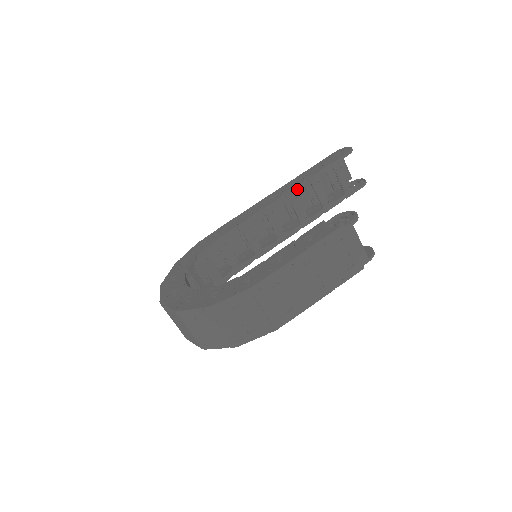
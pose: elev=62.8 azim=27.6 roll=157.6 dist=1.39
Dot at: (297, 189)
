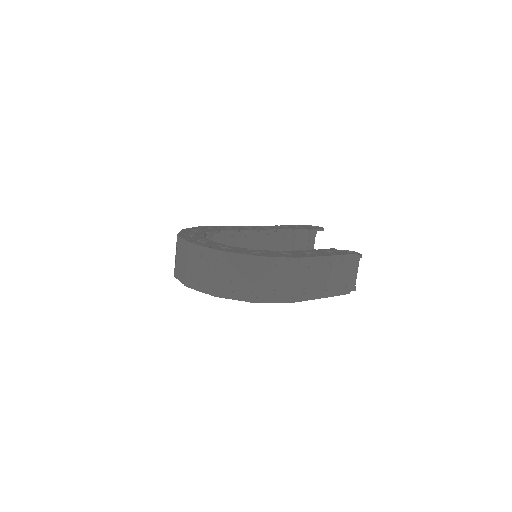
Dot at: (286, 231)
